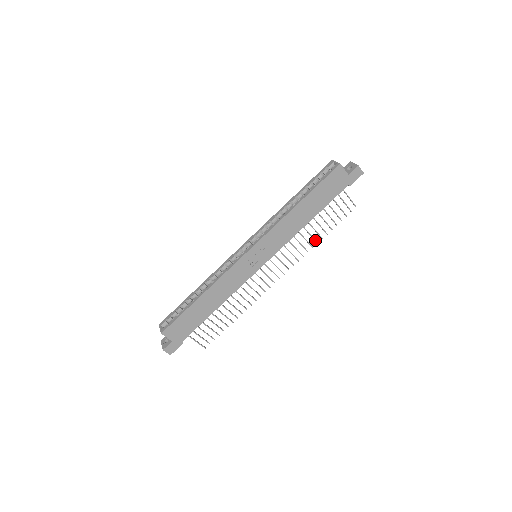
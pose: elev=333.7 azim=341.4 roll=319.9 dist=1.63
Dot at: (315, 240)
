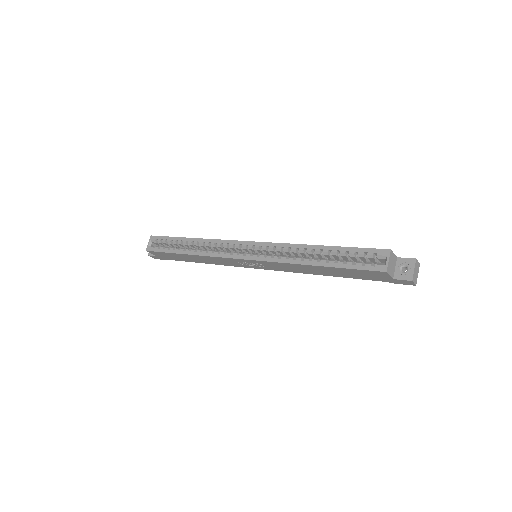
Dot at: occluded
